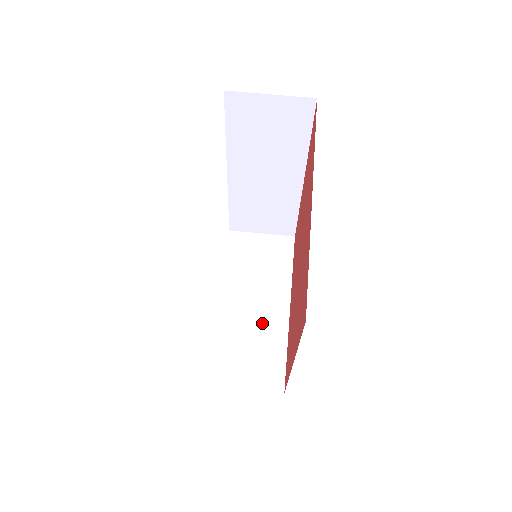
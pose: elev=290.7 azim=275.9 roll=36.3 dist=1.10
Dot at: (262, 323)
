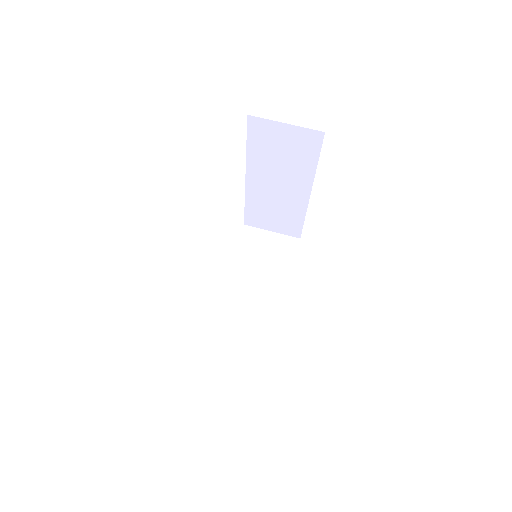
Dot at: (257, 310)
